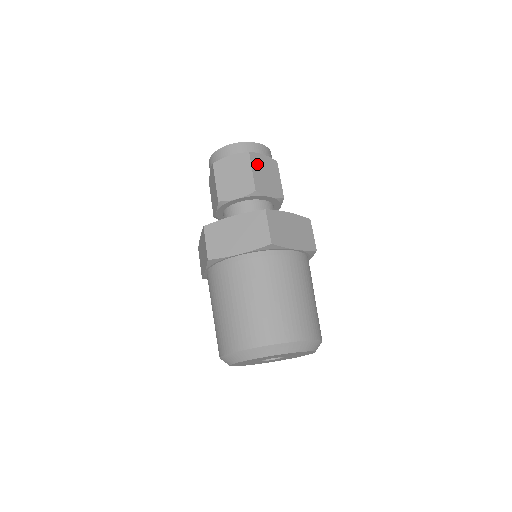
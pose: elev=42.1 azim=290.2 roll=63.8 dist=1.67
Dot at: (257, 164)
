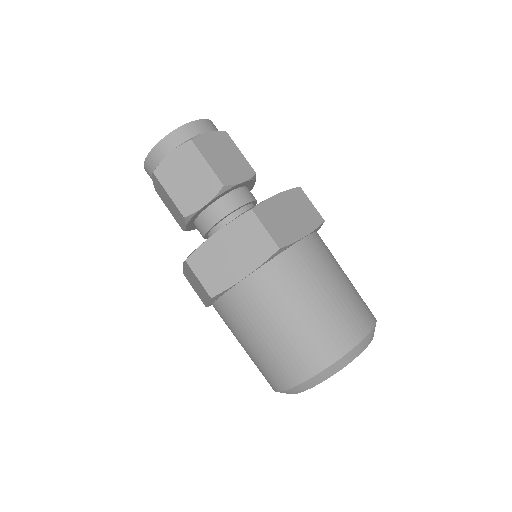
Dot at: (207, 149)
